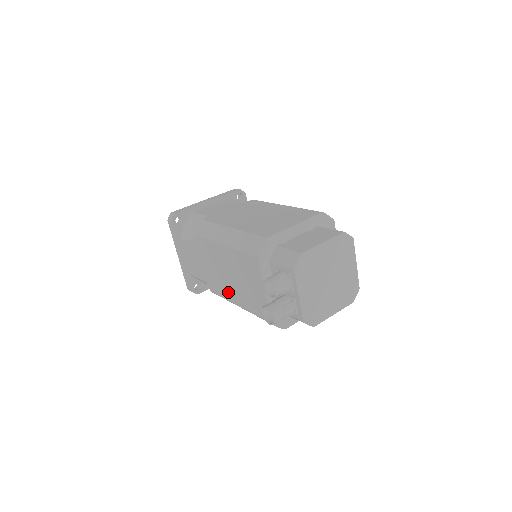
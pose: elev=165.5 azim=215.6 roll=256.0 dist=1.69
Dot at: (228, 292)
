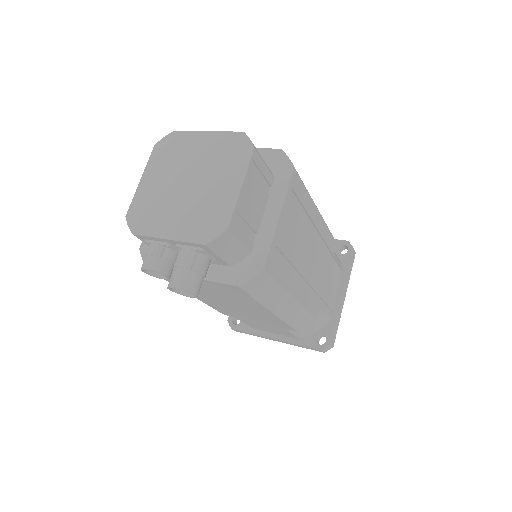
Dot at: (264, 315)
